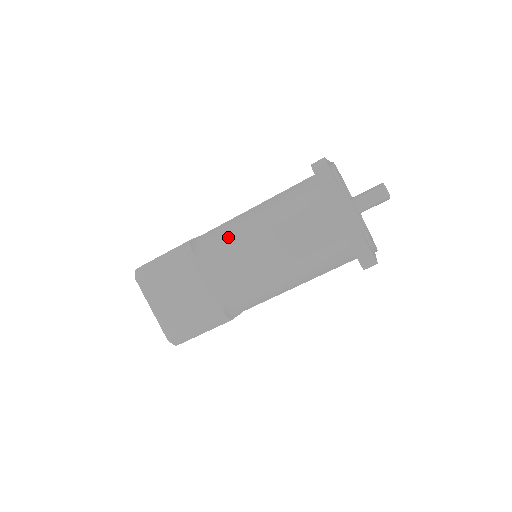
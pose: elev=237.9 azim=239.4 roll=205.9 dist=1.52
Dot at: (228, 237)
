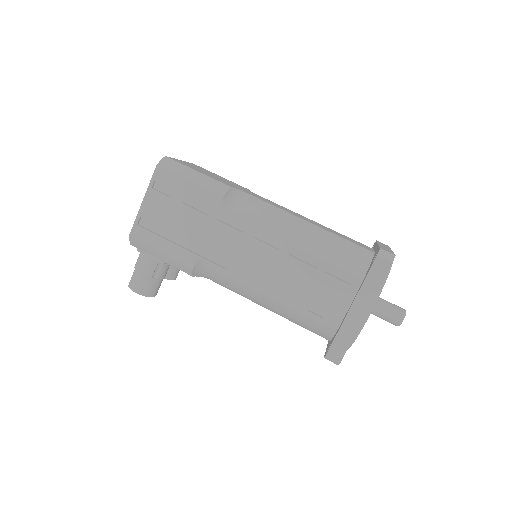
Dot at: occluded
